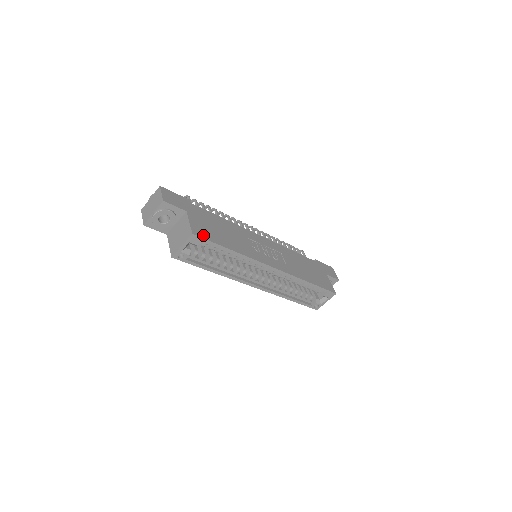
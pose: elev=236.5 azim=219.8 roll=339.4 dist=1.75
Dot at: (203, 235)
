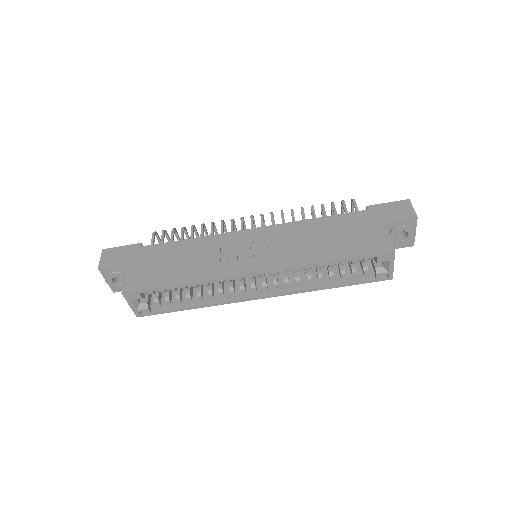
Dot at: (138, 286)
